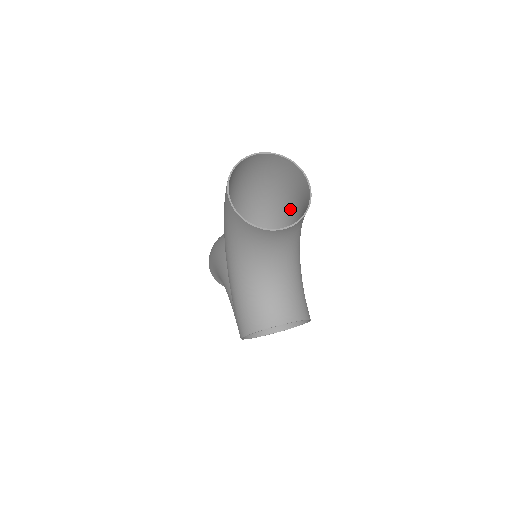
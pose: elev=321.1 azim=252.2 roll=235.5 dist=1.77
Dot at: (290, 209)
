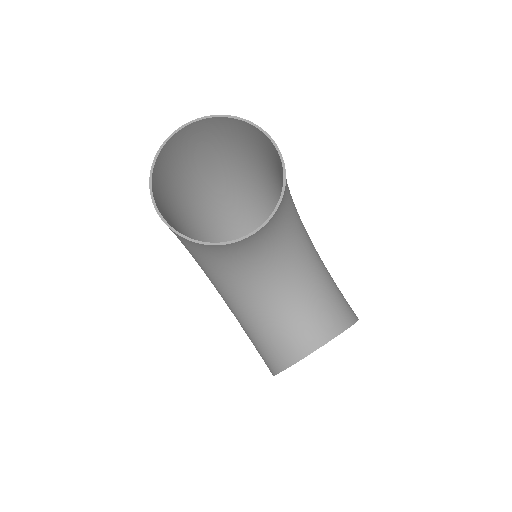
Dot at: (271, 181)
